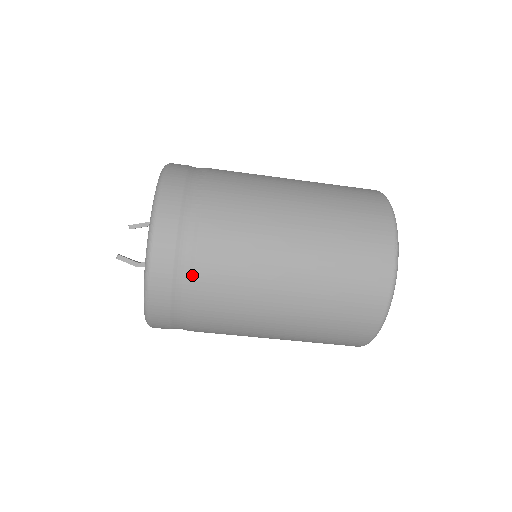
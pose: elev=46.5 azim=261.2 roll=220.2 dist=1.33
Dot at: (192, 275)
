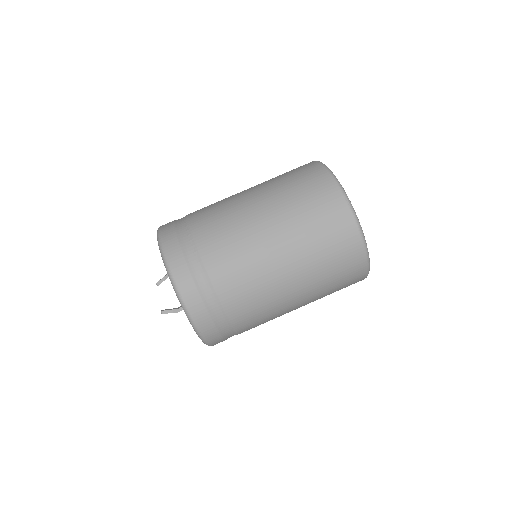
Dot at: (219, 302)
